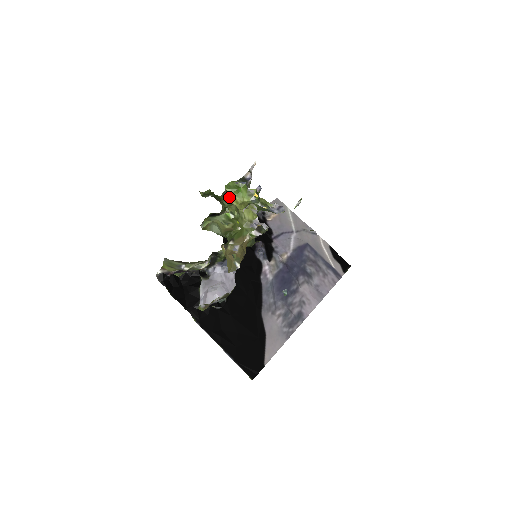
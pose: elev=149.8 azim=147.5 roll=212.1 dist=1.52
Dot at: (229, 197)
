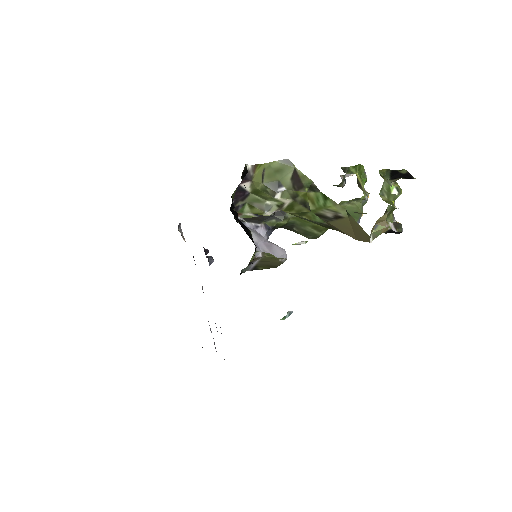
Dot at: (358, 176)
